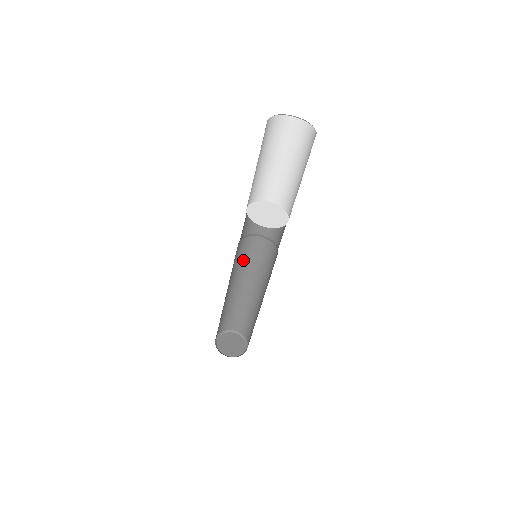
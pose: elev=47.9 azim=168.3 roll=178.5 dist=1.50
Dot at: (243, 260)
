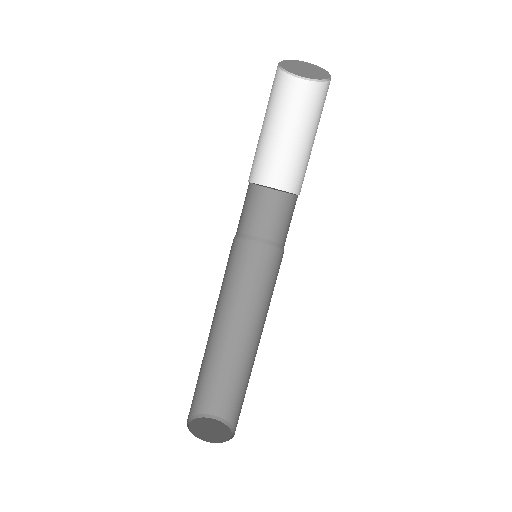
Dot at: (240, 280)
